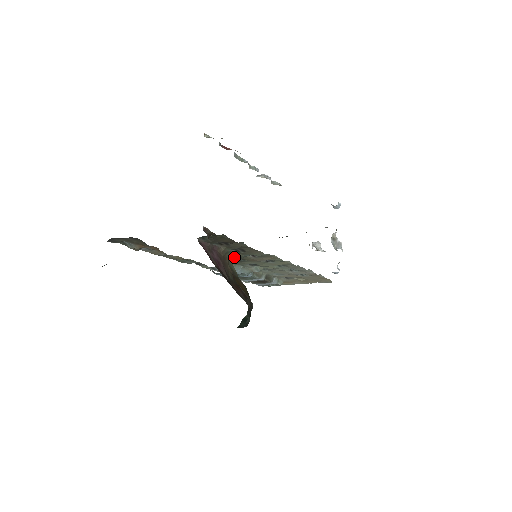
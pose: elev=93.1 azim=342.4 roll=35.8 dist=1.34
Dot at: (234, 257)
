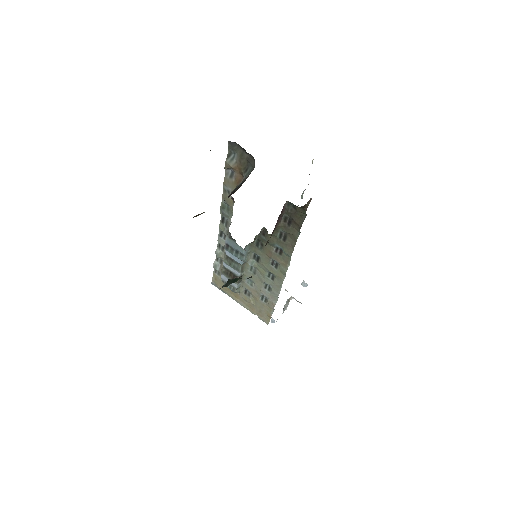
Dot at: (266, 238)
